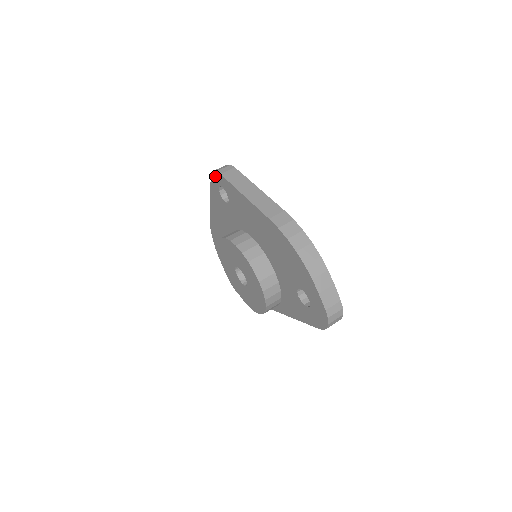
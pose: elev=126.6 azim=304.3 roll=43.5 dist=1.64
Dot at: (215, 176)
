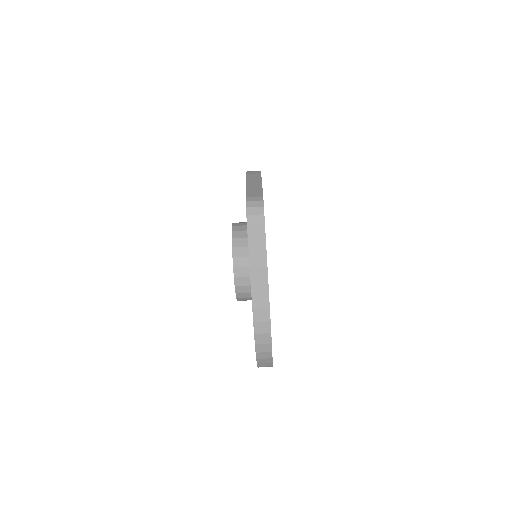
Dot at: occluded
